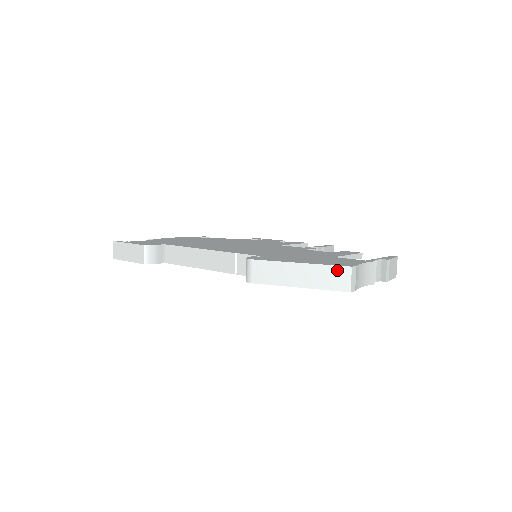
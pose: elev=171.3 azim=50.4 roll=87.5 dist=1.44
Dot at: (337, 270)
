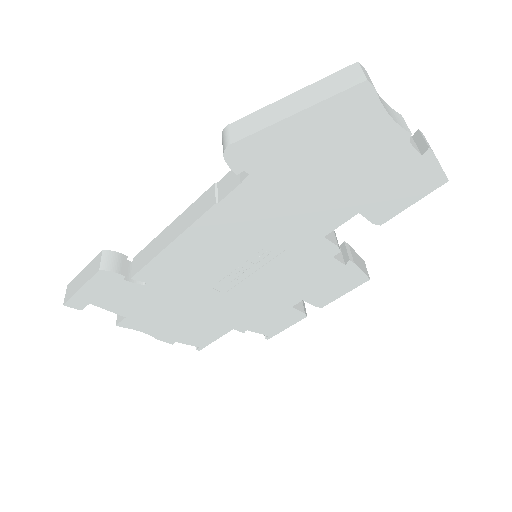
Dot at: (340, 74)
